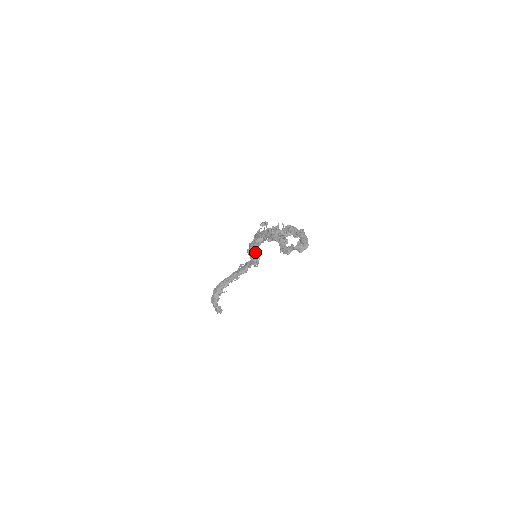
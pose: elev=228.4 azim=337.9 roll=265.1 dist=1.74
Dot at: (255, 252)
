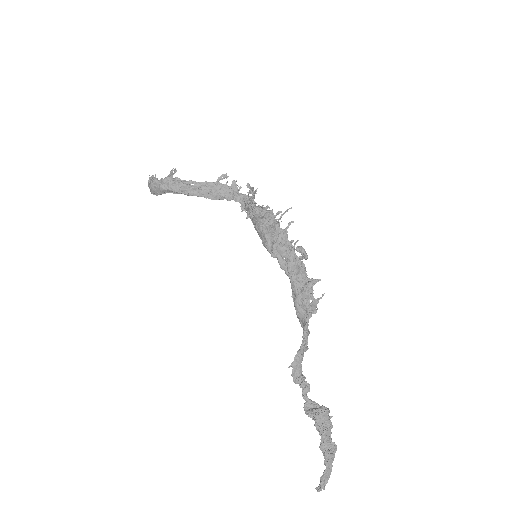
Dot at: occluded
